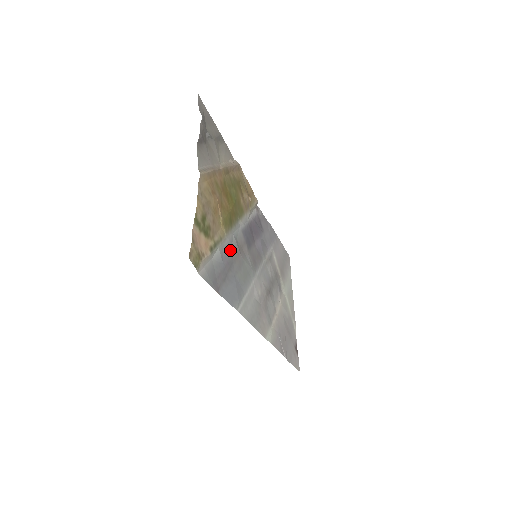
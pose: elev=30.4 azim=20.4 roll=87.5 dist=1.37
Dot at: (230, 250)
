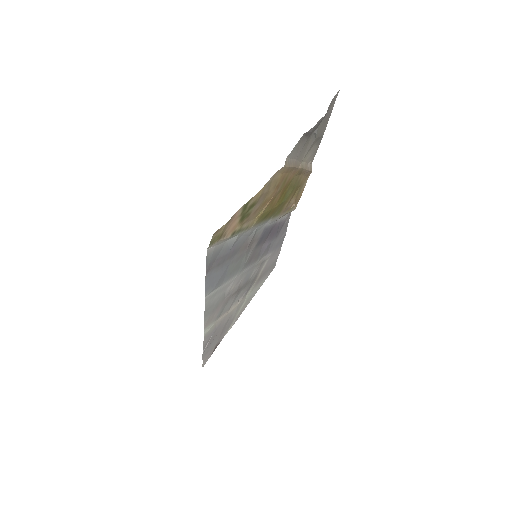
Dot at: (244, 240)
